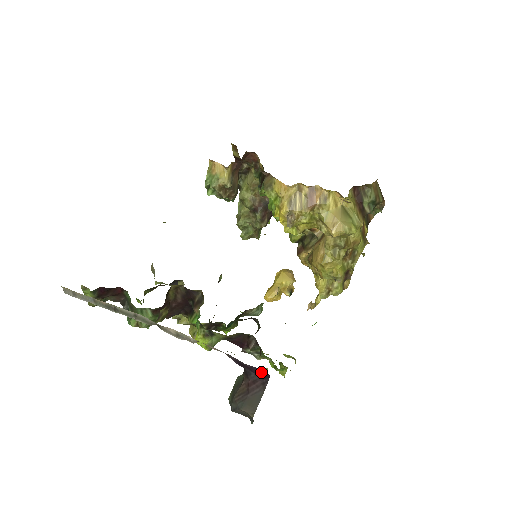
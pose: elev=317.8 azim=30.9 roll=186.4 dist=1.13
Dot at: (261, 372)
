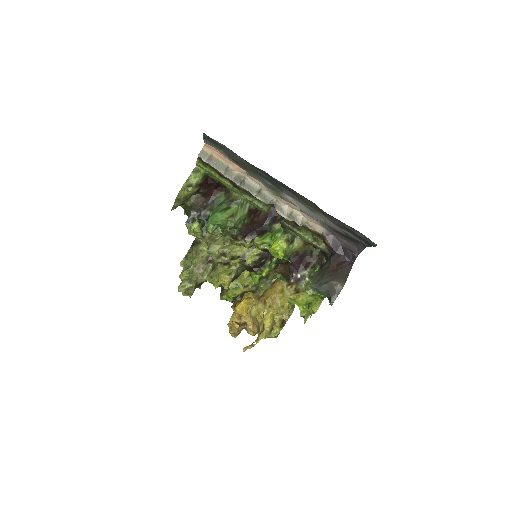
Dot at: (351, 253)
